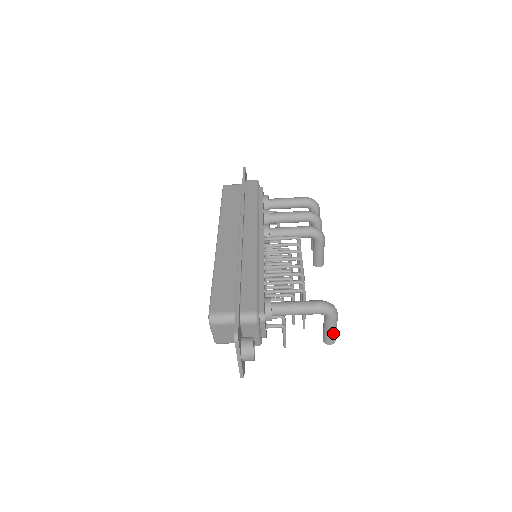
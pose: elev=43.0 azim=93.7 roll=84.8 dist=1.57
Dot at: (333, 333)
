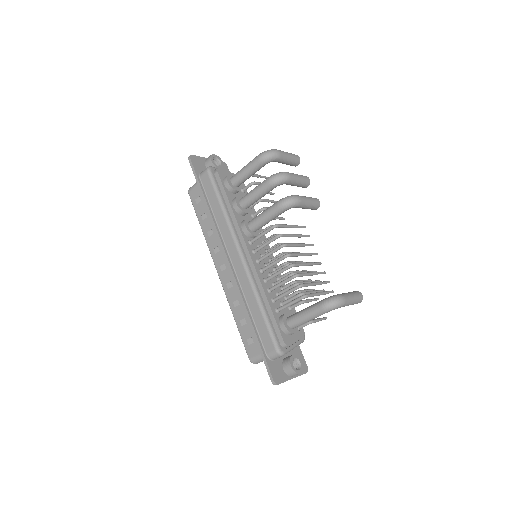
Dot at: (353, 303)
